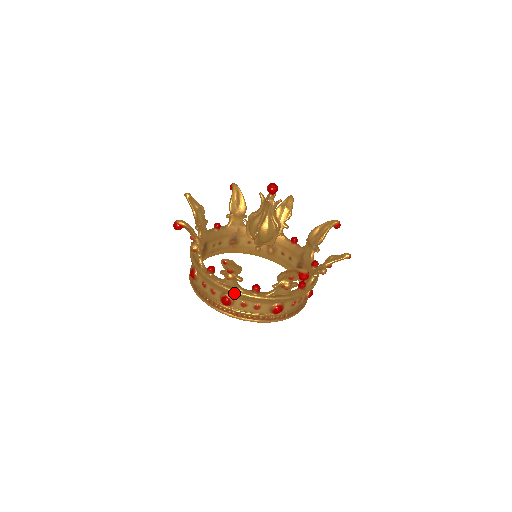
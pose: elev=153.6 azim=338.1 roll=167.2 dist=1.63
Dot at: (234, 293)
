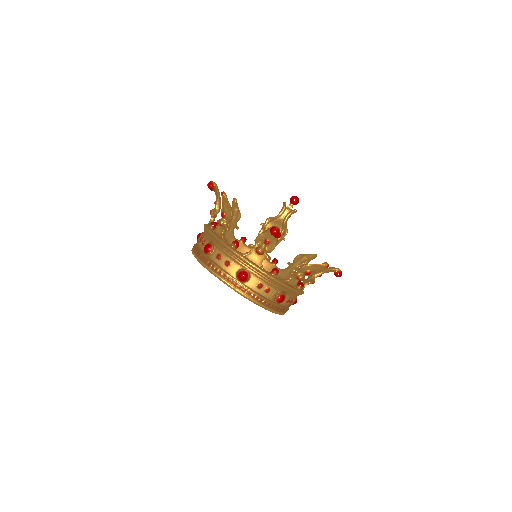
Dot at: (217, 239)
